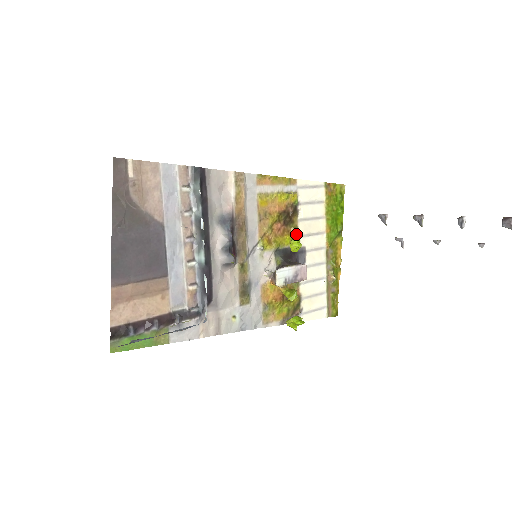
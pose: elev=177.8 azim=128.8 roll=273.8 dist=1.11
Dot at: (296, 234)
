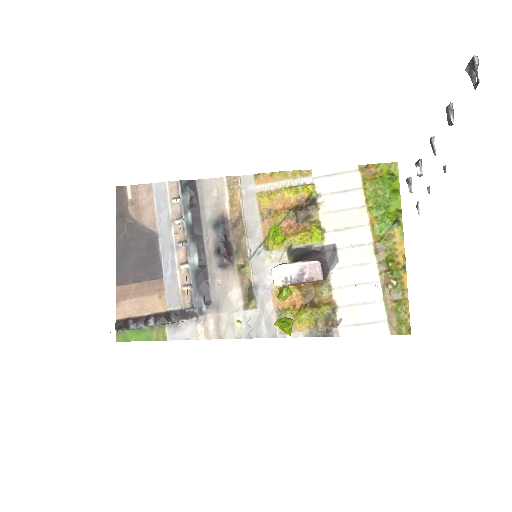
Dot at: (315, 229)
